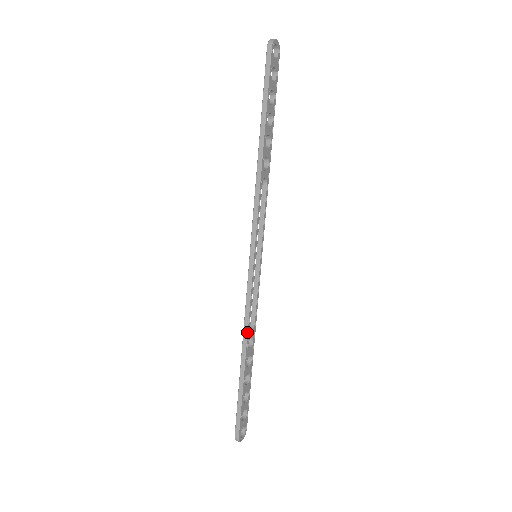
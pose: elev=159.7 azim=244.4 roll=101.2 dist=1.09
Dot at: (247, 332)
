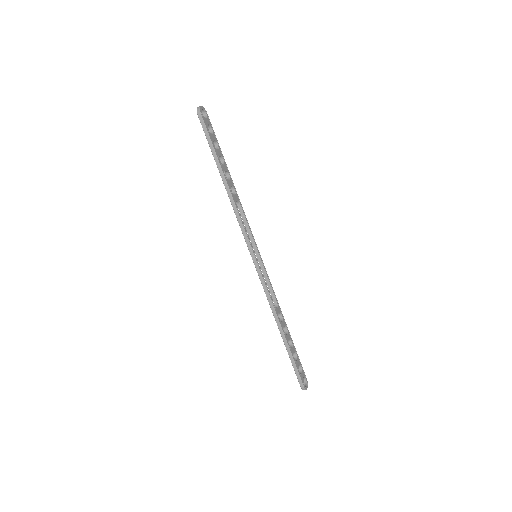
Dot at: (275, 311)
